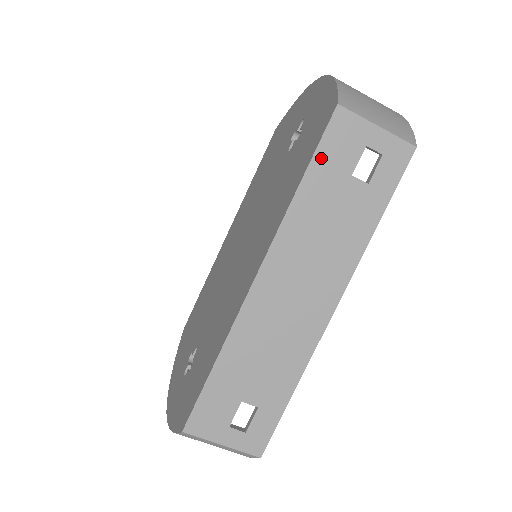
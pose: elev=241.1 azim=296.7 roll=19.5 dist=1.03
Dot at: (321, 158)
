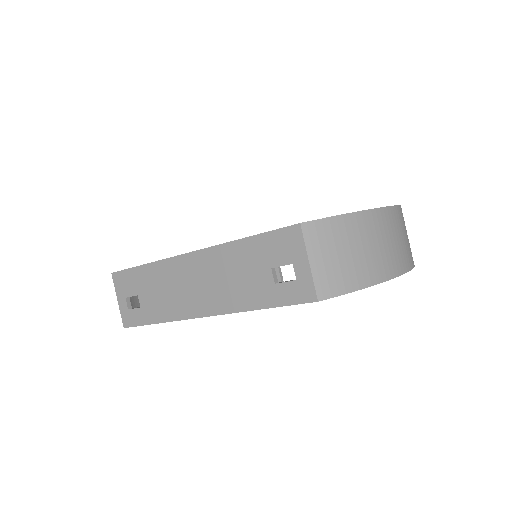
Dot at: (266, 239)
